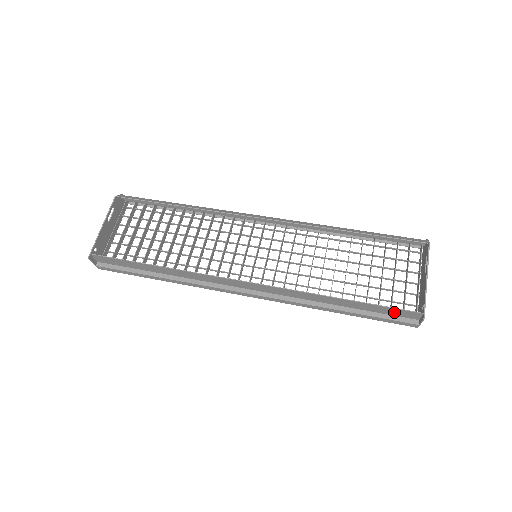
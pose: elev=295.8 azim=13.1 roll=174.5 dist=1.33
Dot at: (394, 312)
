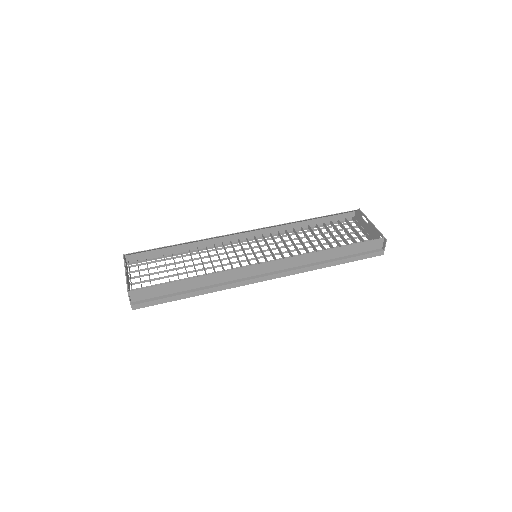
Dot at: (367, 247)
